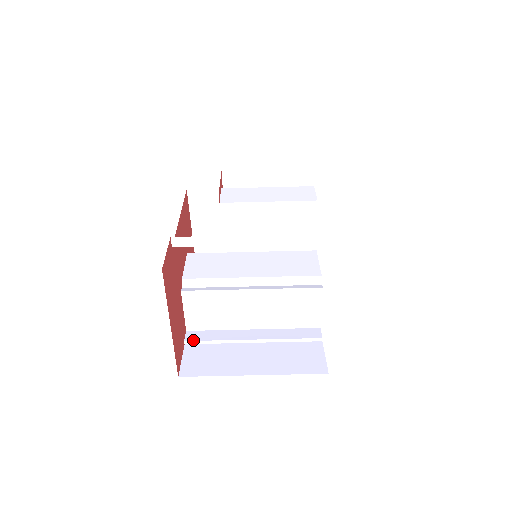
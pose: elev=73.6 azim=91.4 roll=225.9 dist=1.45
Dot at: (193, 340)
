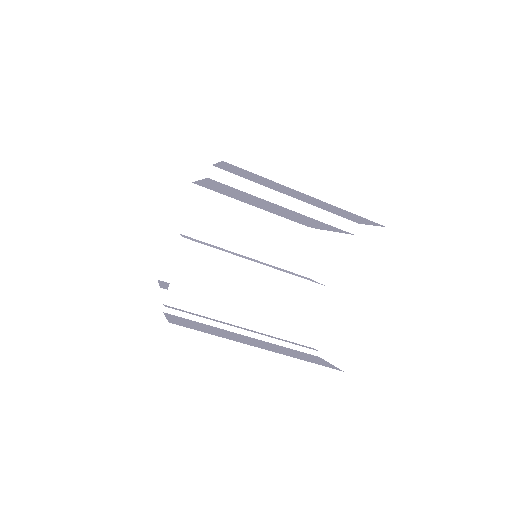
Dot at: (176, 309)
